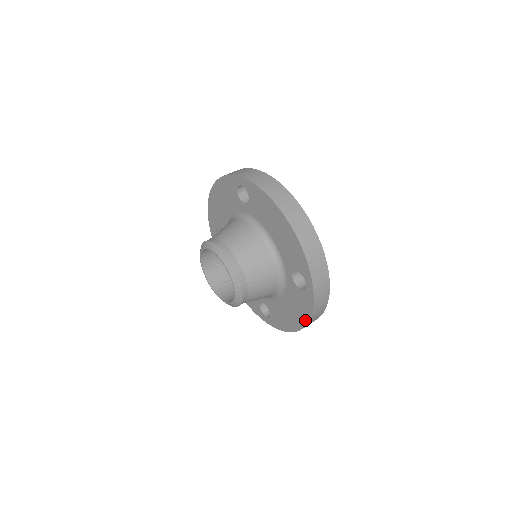
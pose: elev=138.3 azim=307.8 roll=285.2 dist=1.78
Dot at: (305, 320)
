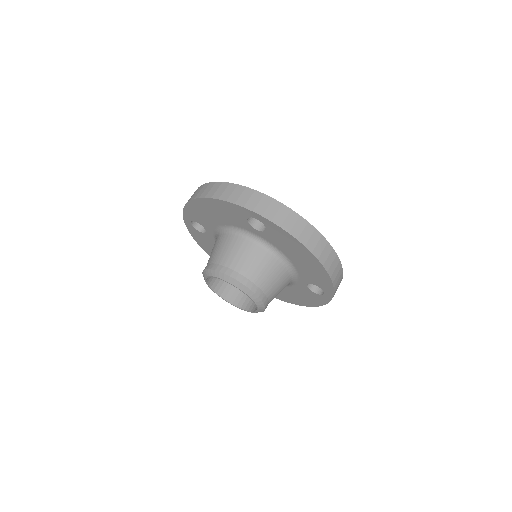
Dot at: (310, 305)
